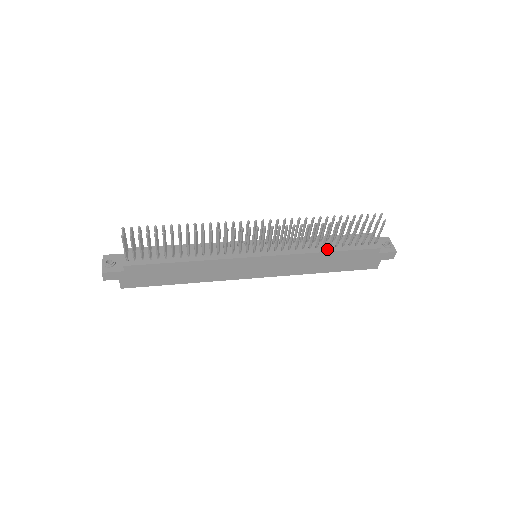
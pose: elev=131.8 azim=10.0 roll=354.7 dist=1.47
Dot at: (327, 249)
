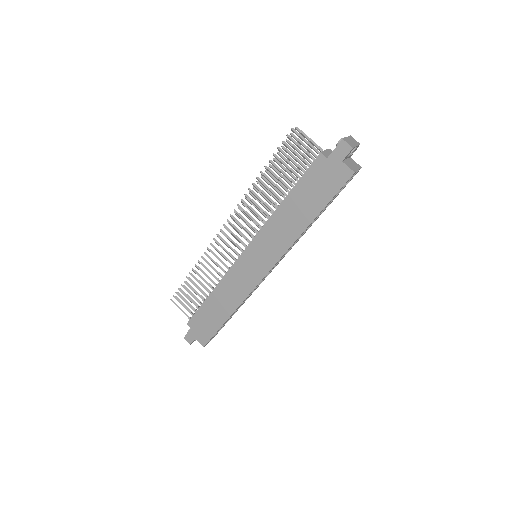
Dot at: (284, 200)
